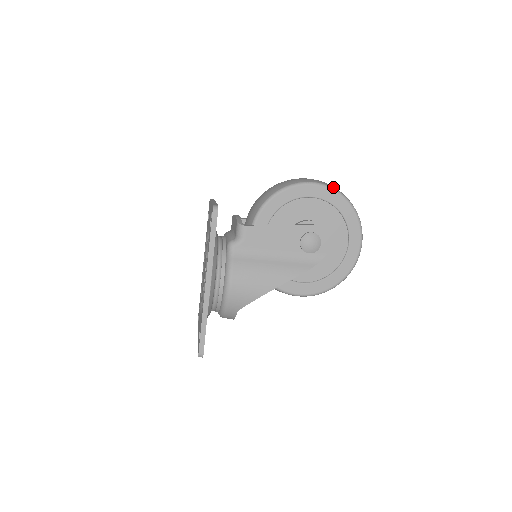
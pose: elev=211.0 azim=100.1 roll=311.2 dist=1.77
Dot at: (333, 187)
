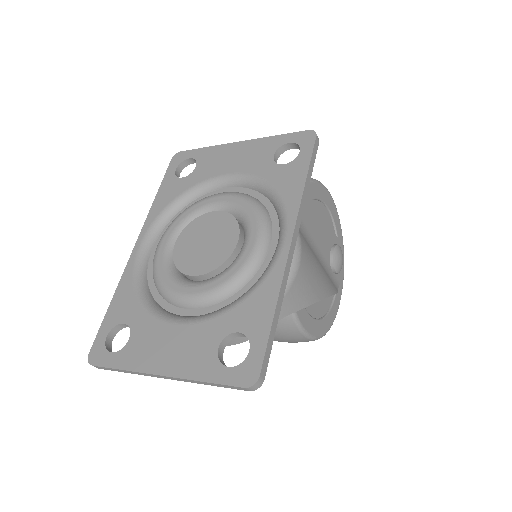
Dot at: occluded
